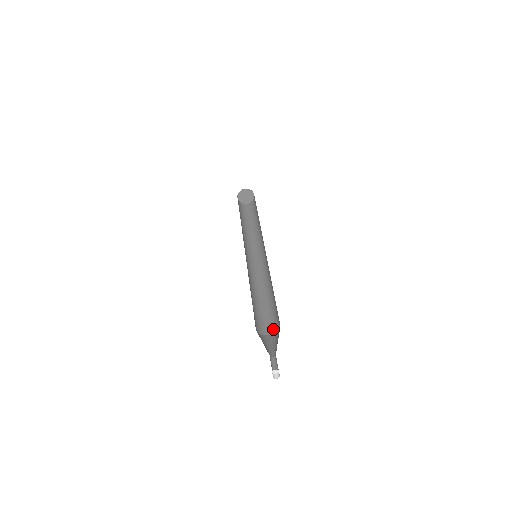
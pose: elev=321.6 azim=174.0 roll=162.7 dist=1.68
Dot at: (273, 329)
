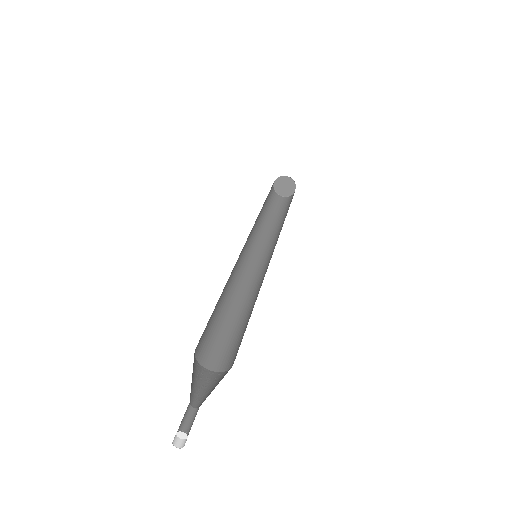
Dot at: (214, 363)
